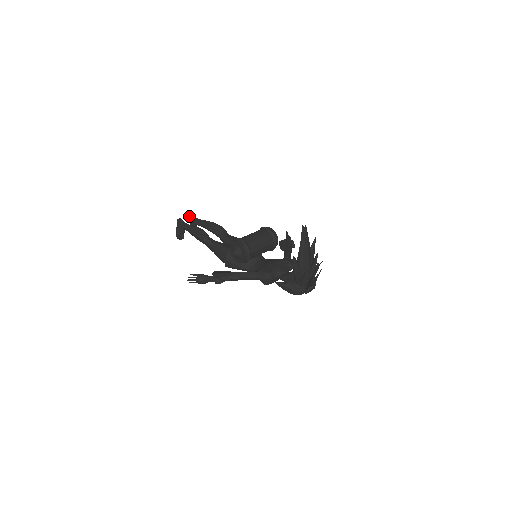
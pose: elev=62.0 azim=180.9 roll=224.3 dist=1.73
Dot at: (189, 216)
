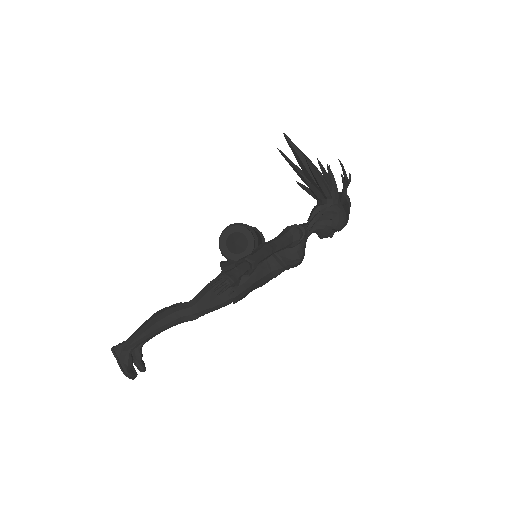
Dot at: occluded
